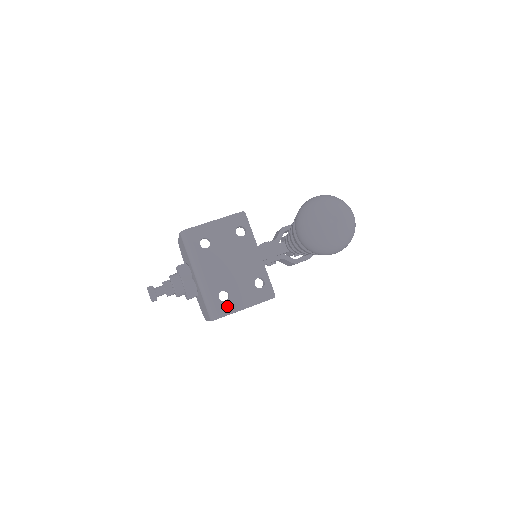
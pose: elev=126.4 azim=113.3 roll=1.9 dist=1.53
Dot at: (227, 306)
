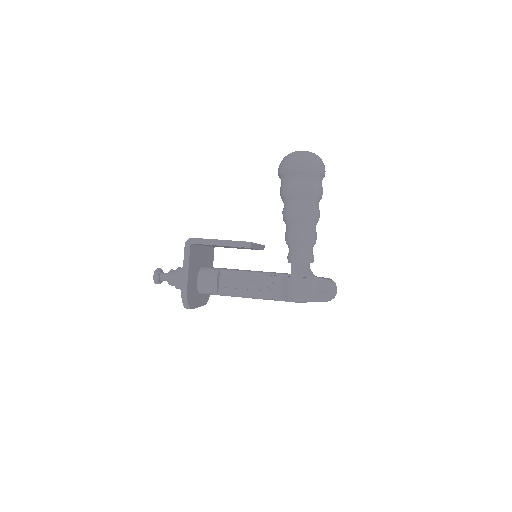
Dot at: occluded
